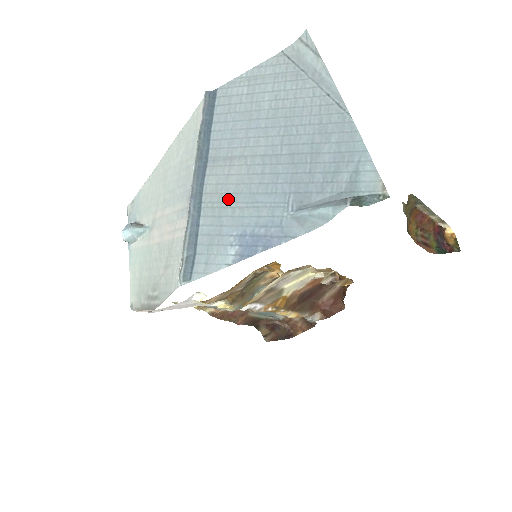
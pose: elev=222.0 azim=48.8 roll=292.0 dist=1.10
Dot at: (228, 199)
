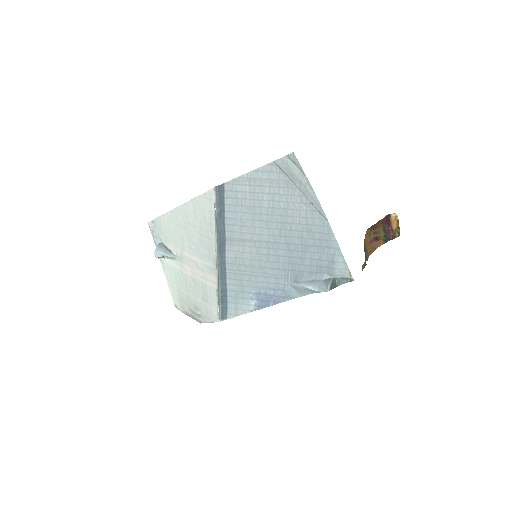
Dot at: (245, 269)
